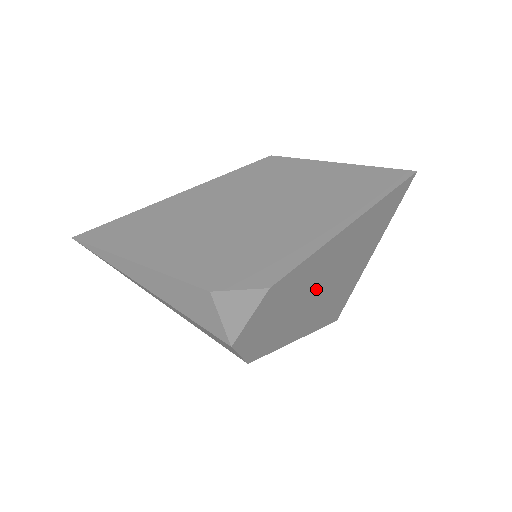
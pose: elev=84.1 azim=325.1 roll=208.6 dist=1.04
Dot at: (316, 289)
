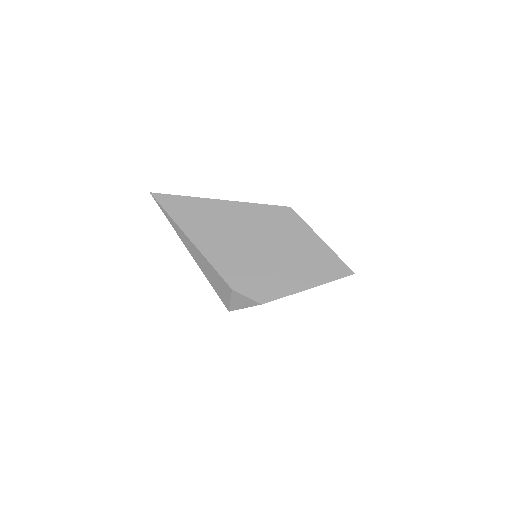
Dot at: occluded
